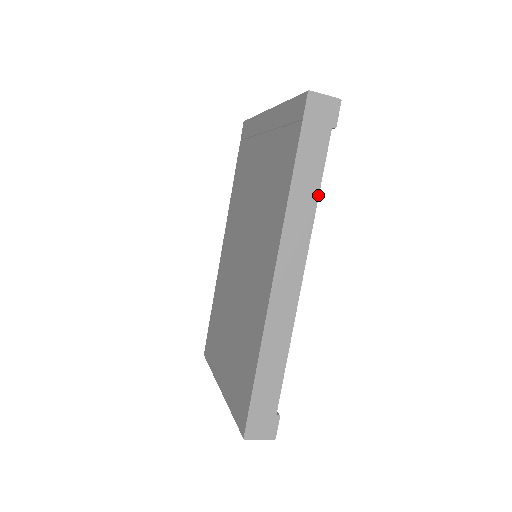
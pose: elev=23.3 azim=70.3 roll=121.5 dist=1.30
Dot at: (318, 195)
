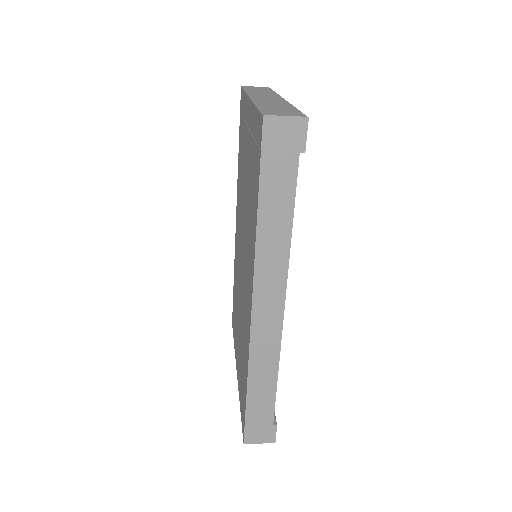
Dot at: (291, 229)
